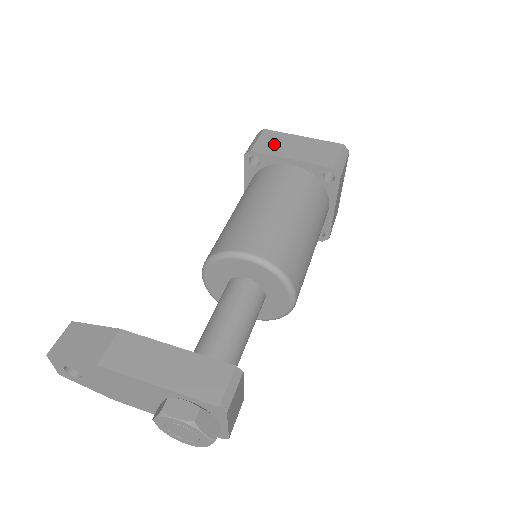
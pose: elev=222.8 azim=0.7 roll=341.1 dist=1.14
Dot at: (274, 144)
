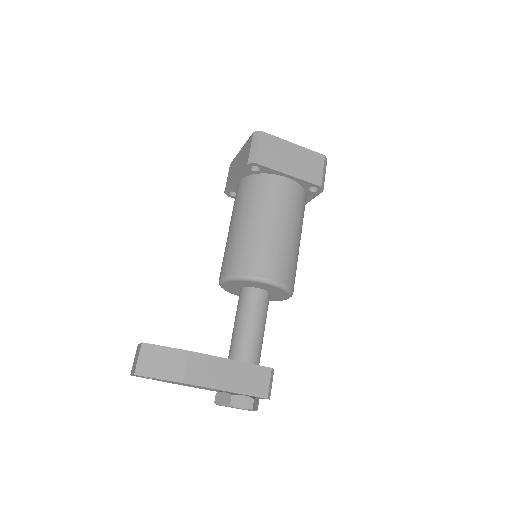
Dot at: (273, 154)
